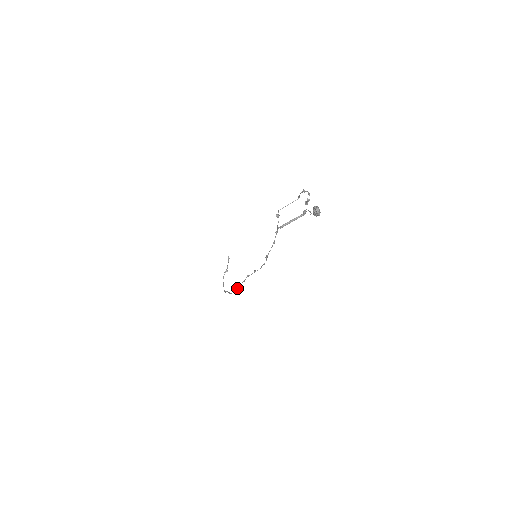
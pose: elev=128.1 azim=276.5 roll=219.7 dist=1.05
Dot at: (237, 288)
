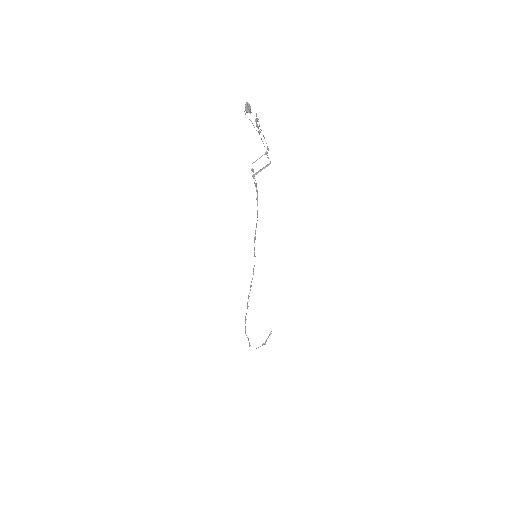
Dot at: (246, 313)
